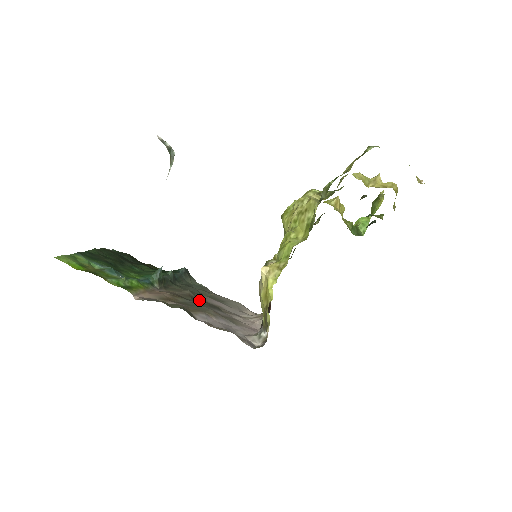
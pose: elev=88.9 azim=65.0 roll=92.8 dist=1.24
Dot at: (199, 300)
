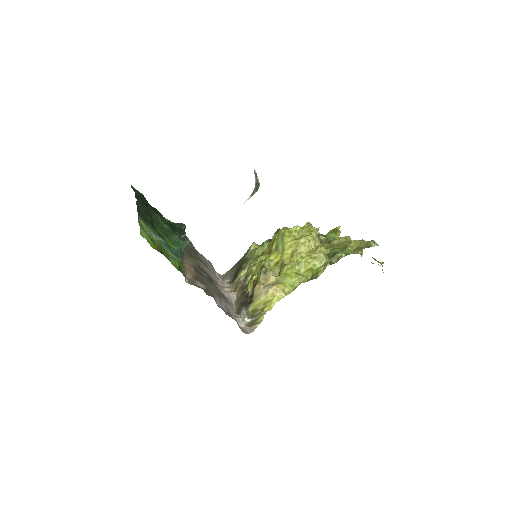
Dot at: (203, 271)
